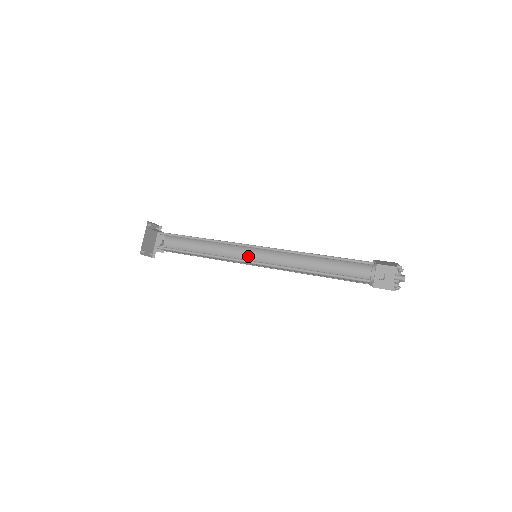
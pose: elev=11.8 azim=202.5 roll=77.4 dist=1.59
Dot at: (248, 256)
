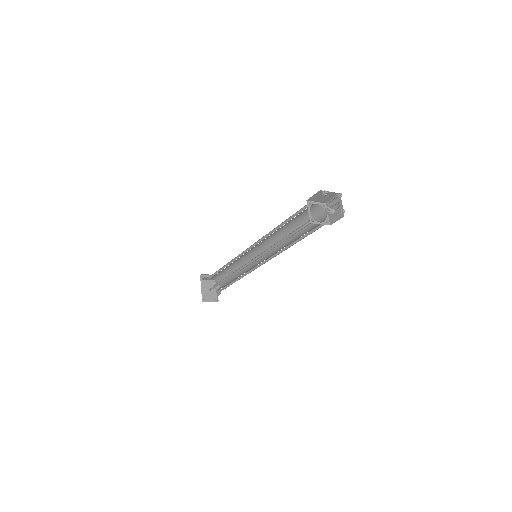
Dot at: (257, 260)
